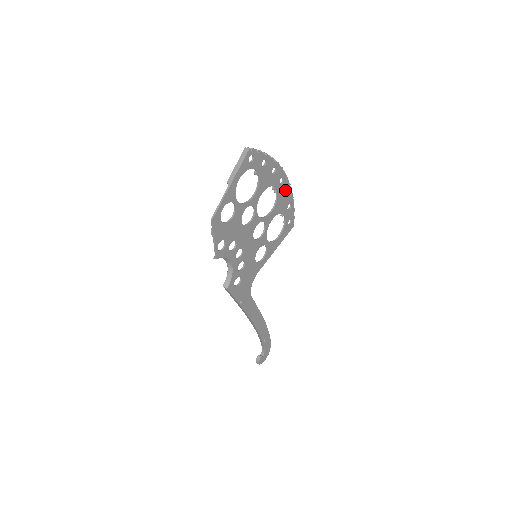
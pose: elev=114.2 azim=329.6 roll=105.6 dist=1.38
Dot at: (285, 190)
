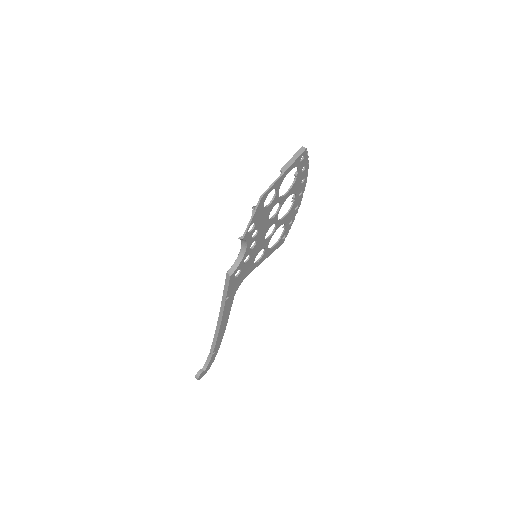
Dot at: (297, 204)
